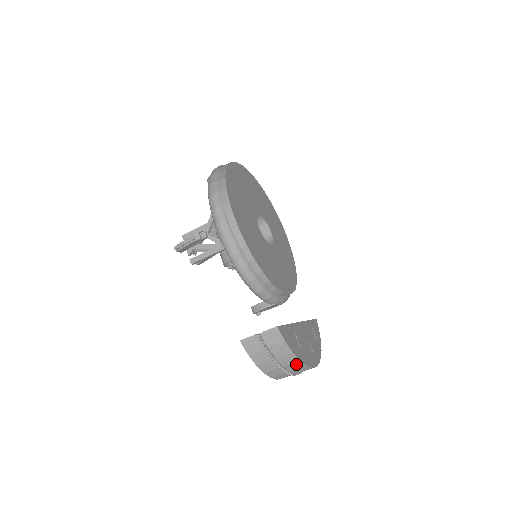
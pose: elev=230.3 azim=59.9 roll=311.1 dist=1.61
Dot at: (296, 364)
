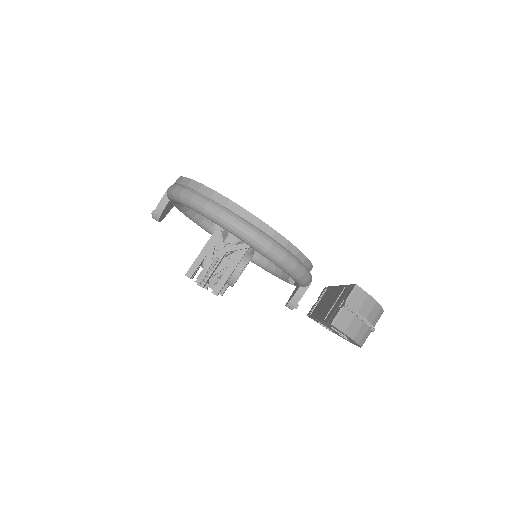
Dot at: (379, 314)
